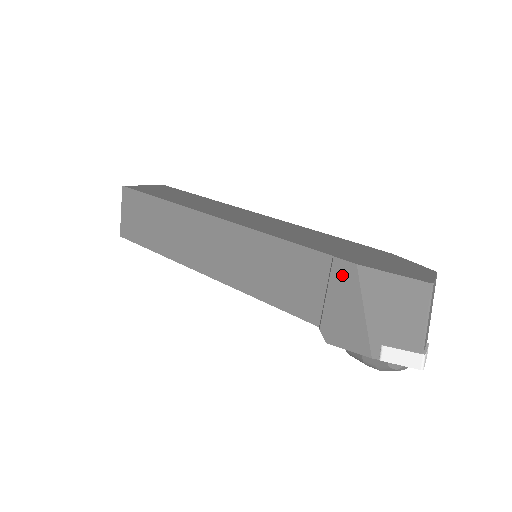
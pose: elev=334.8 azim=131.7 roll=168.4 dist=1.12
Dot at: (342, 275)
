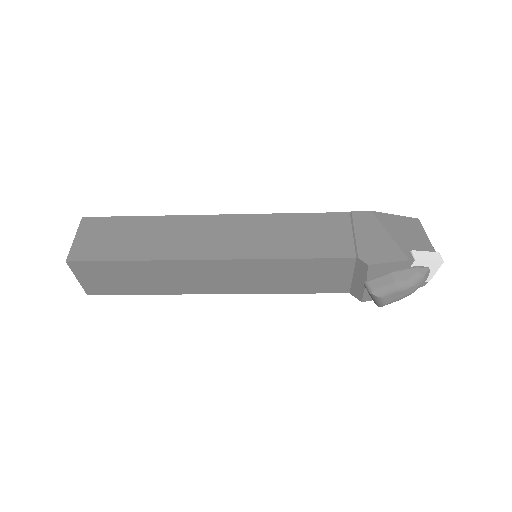
Dot at: (363, 219)
